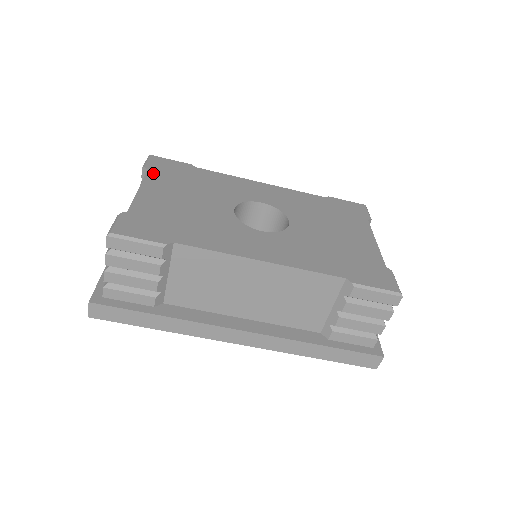
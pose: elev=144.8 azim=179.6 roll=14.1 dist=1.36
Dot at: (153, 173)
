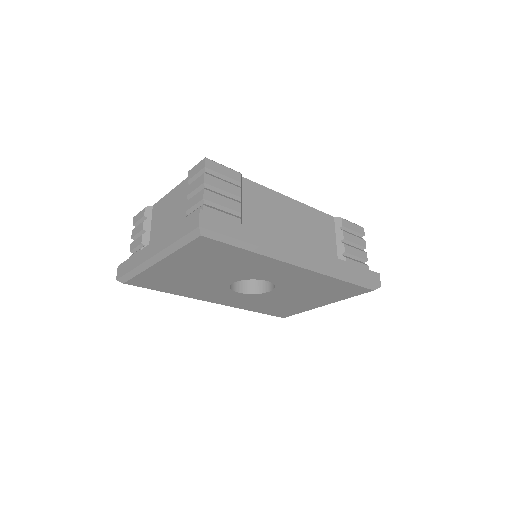
Dot at: occluded
